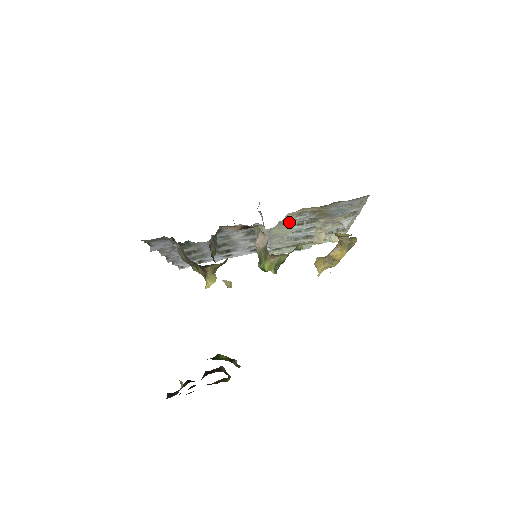
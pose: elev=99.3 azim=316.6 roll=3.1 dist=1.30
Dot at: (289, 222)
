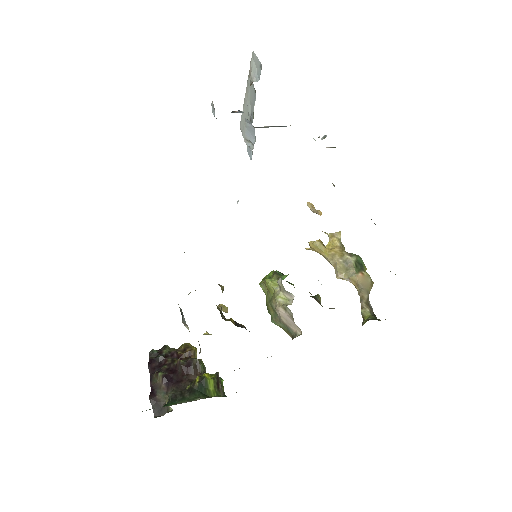
Dot at: occluded
